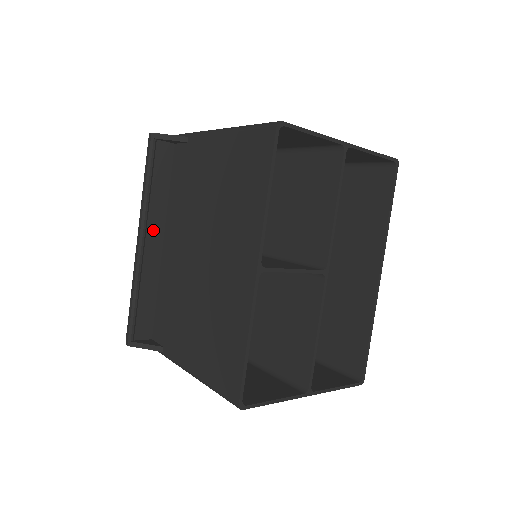
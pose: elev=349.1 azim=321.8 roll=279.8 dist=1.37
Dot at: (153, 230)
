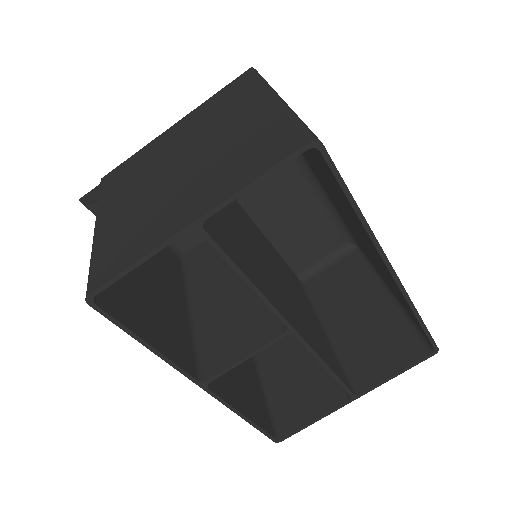
Dot at: occluded
